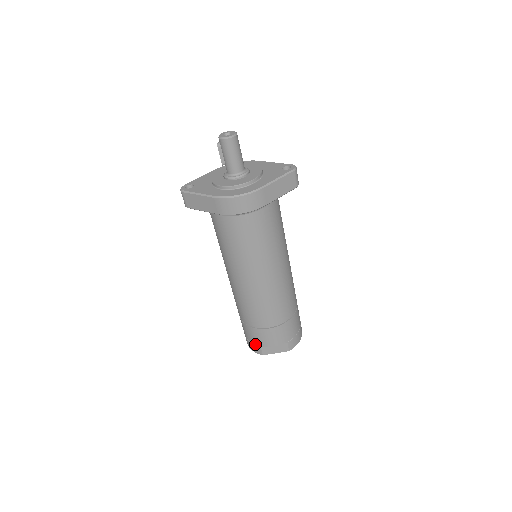
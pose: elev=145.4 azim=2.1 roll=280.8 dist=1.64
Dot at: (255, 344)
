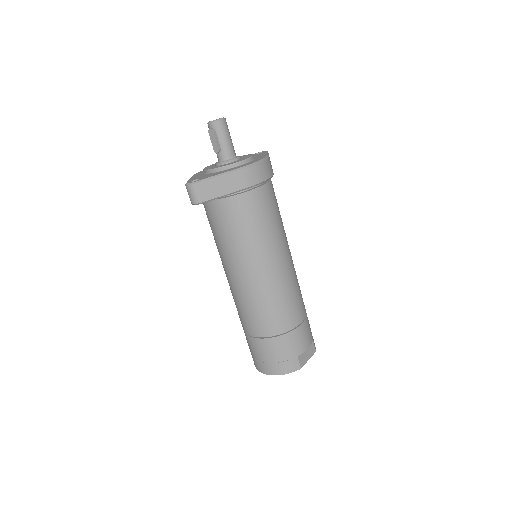
Dot at: (291, 358)
